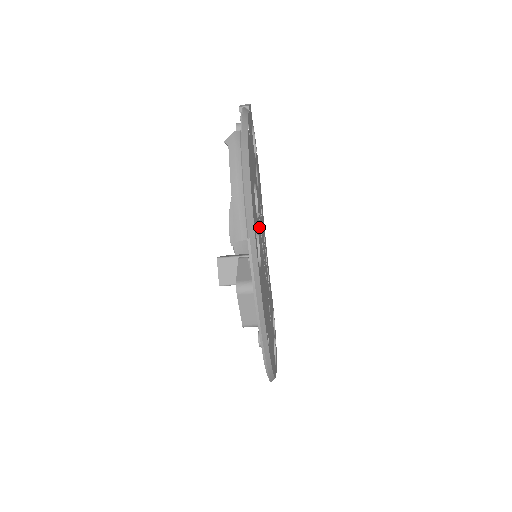
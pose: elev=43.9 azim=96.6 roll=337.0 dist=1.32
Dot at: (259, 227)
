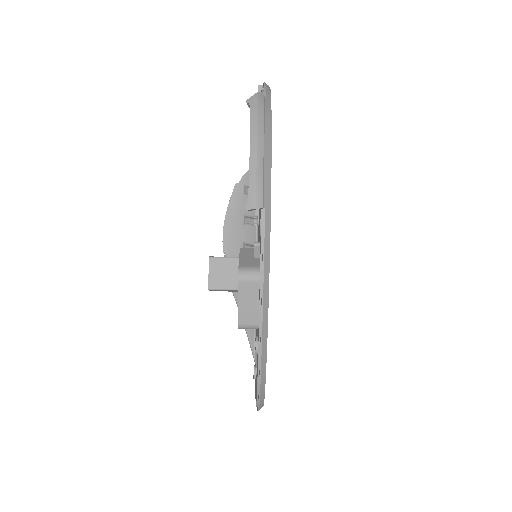
Dot at: occluded
